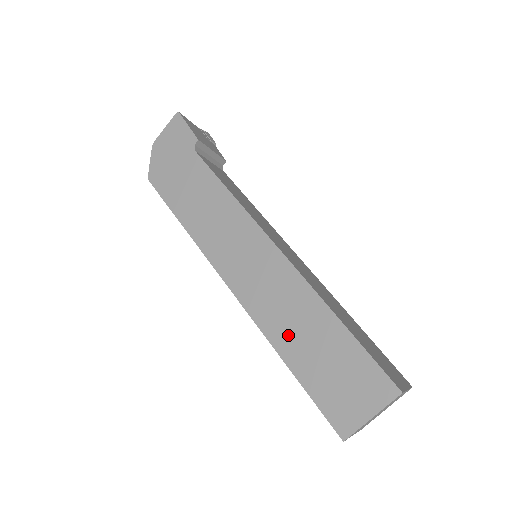
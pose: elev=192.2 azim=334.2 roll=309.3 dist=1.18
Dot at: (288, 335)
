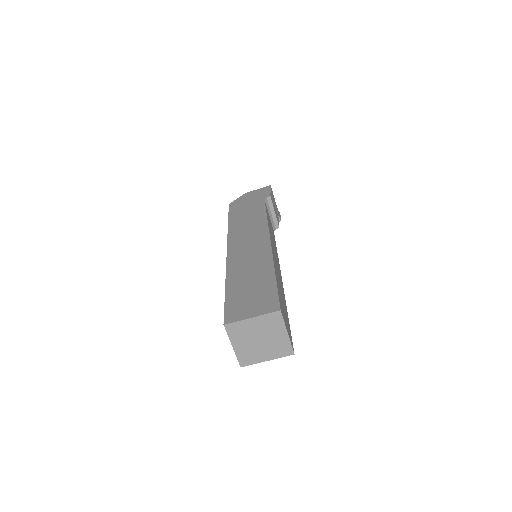
Dot at: (240, 274)
